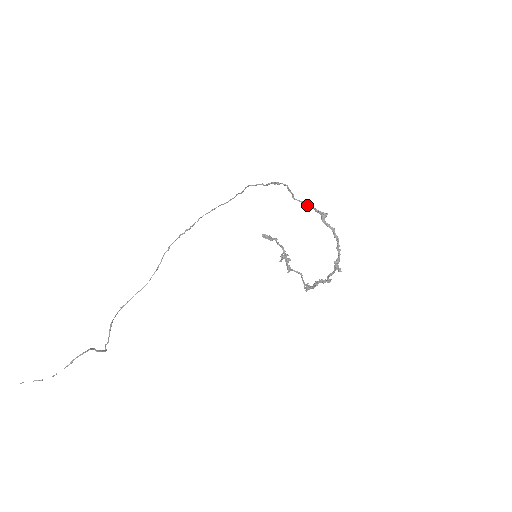
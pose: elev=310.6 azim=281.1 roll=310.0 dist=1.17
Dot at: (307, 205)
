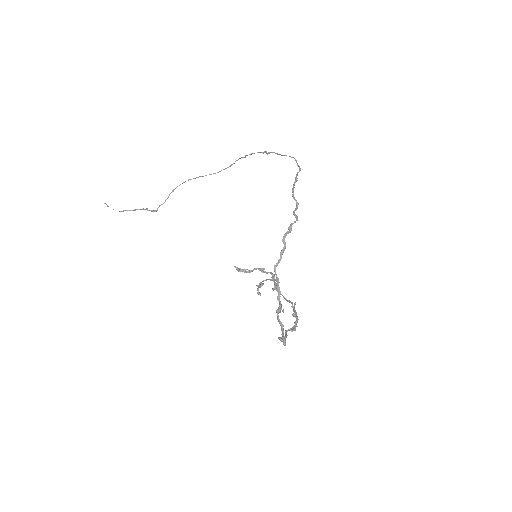
Dot at: (276, 285)
